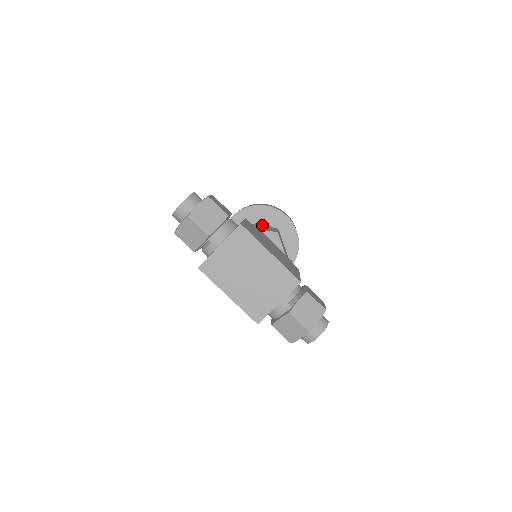
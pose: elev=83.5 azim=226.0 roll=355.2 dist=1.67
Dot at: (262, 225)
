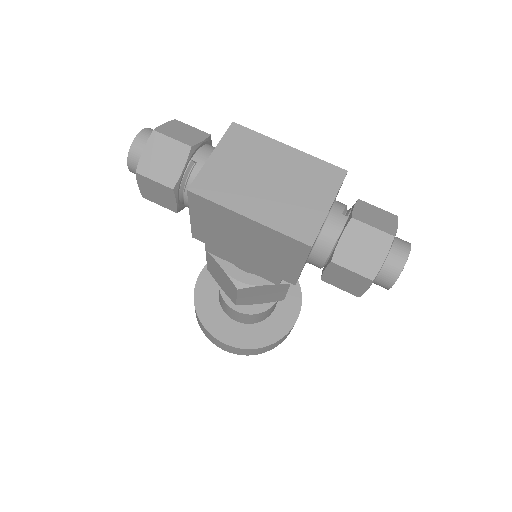
Dot at: occluded
